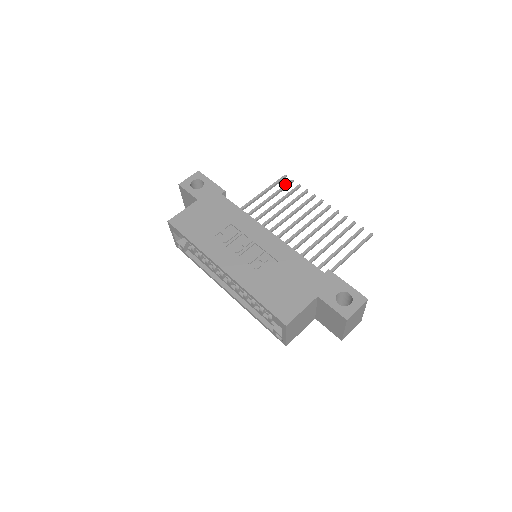
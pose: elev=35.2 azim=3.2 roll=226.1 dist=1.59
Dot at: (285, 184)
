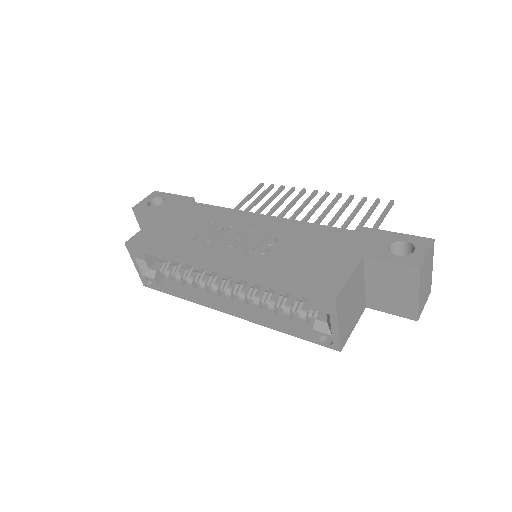
Dot at: occluded
